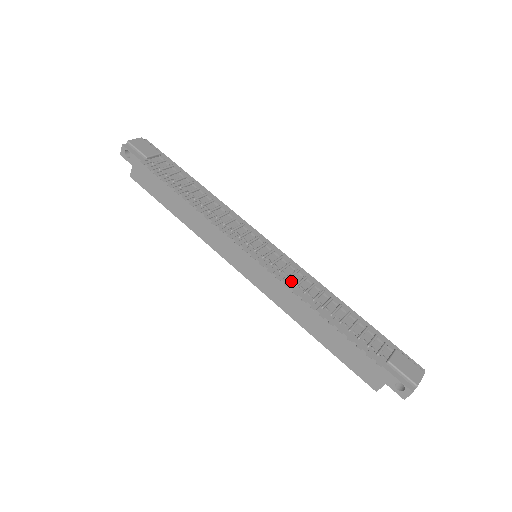
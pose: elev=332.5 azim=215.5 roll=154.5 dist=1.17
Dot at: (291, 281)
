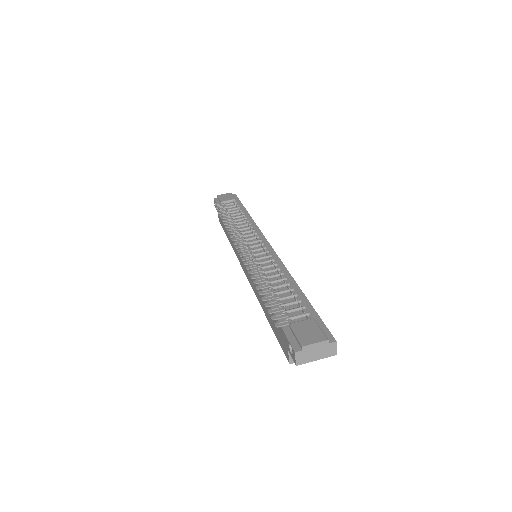
Dot at: (258, 266)
